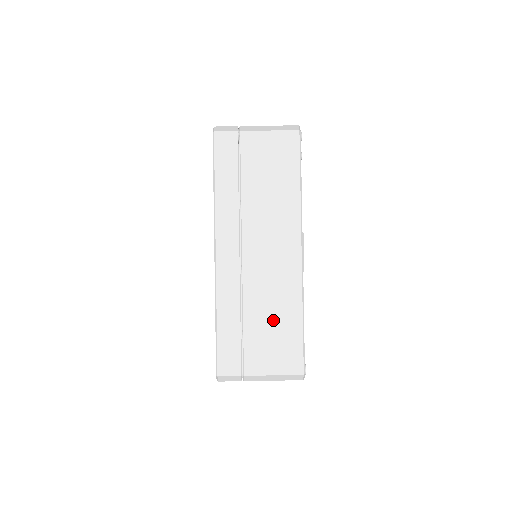
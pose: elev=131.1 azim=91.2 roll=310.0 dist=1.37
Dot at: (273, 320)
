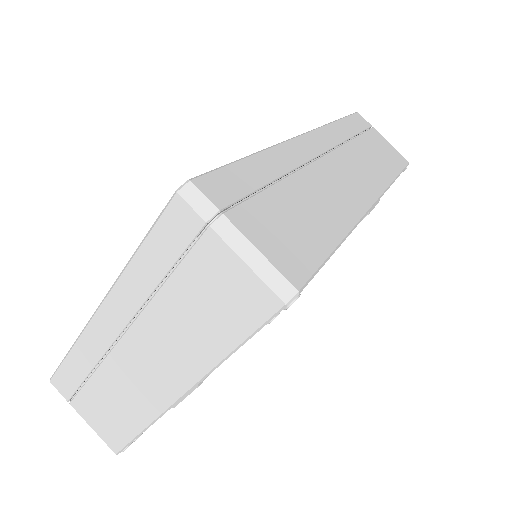
Dot at: (116, 404)
